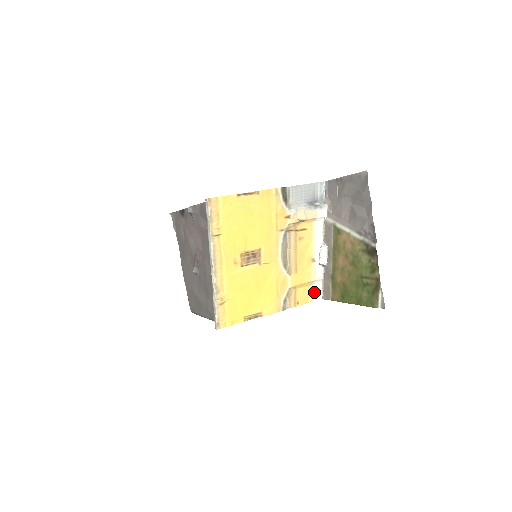
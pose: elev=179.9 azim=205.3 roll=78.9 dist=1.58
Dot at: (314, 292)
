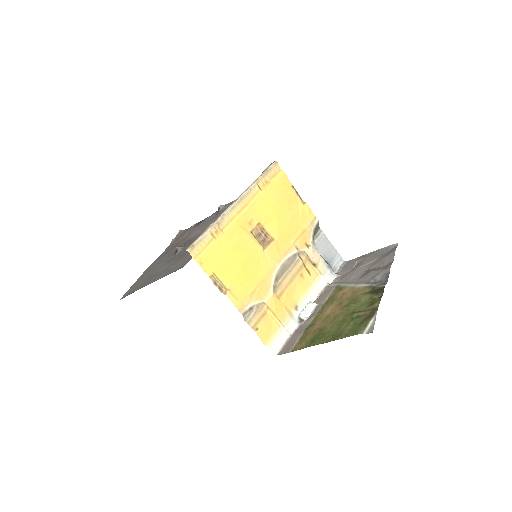
Dot at: (275, 339)
